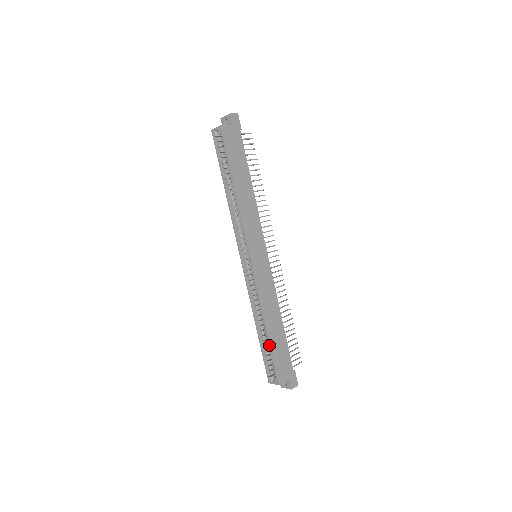
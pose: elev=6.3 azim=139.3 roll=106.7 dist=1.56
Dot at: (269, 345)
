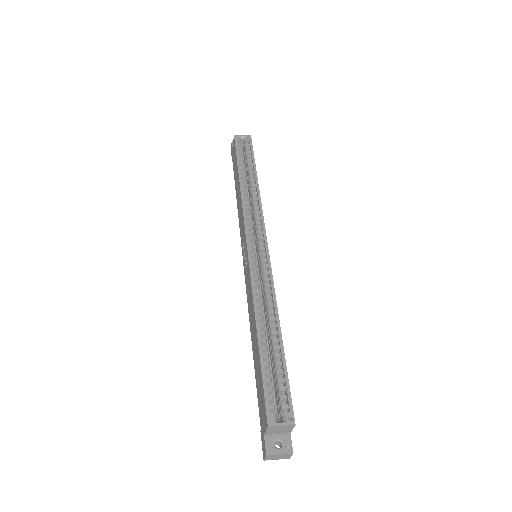
Dot at: (283, 355)
